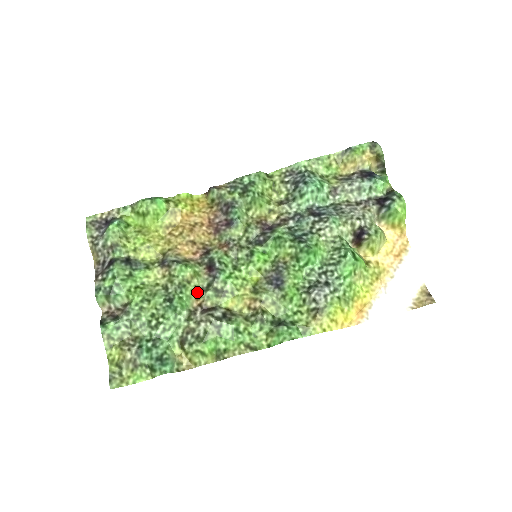
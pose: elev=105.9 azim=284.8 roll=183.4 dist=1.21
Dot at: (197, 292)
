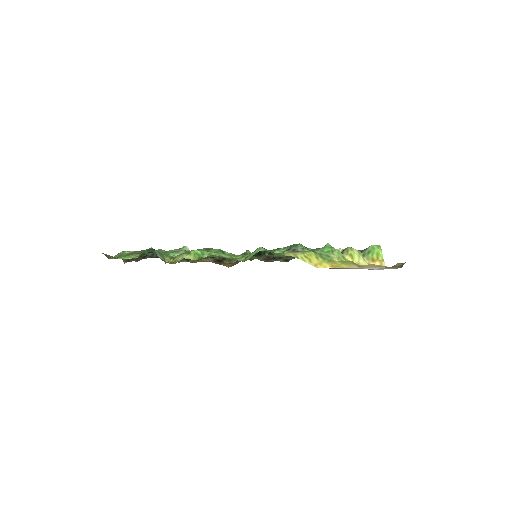
Dot at: occluded
